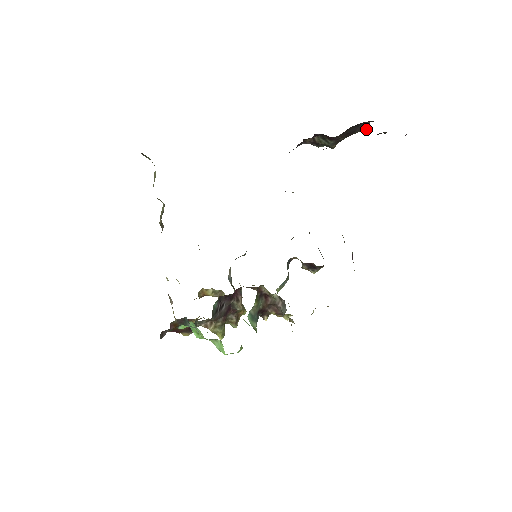
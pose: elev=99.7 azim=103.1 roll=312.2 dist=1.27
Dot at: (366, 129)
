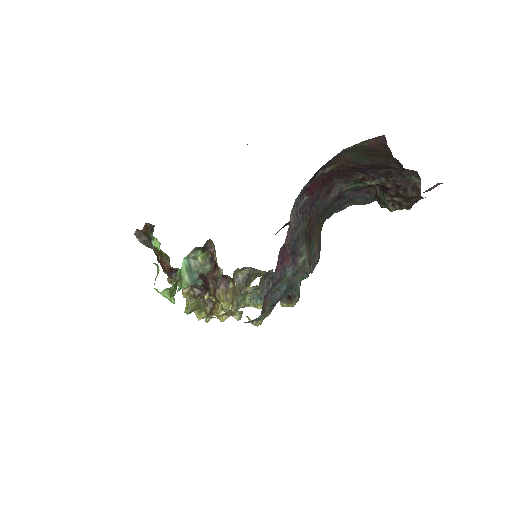
Dot at: (420, 194)
